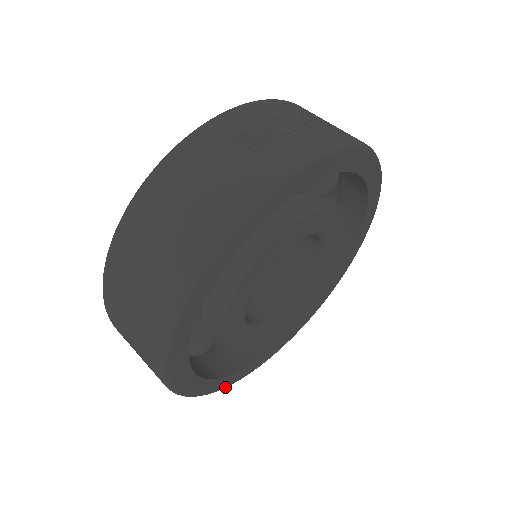
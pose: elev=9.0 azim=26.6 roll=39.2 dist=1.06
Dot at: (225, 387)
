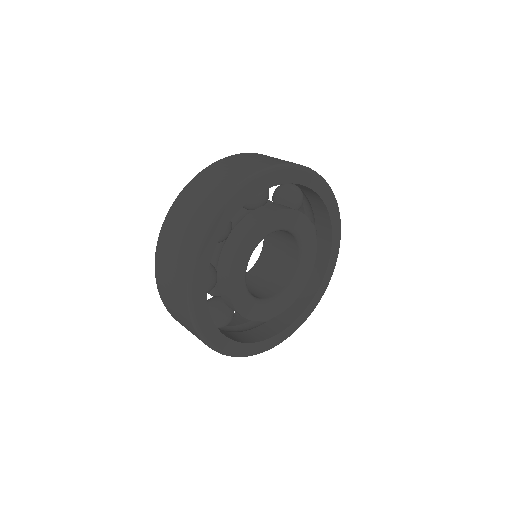
Dot at: (202, 332)
